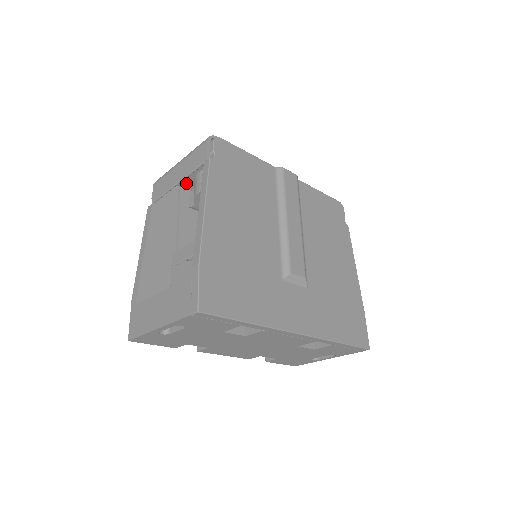
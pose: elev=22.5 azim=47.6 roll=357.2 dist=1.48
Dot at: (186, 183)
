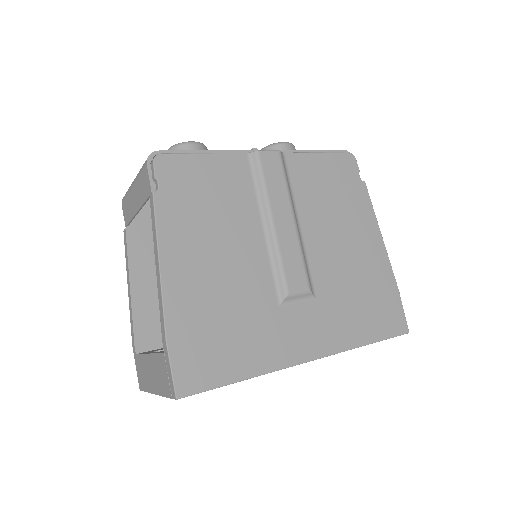
Dot at: occluded
